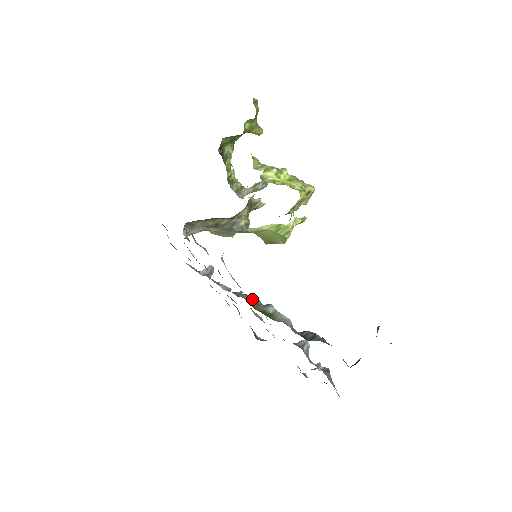
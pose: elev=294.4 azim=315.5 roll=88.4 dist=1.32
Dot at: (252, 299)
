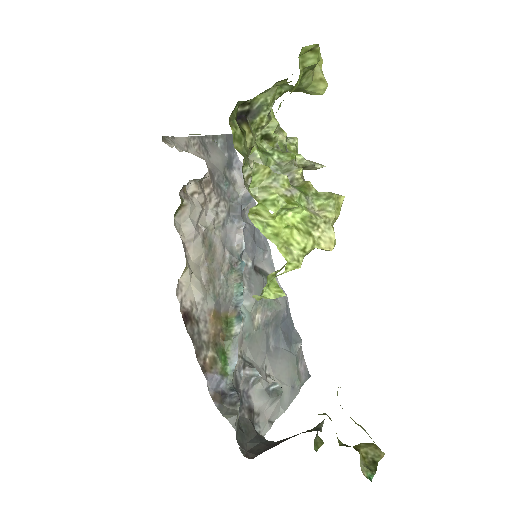
Dot at: (240, 291)
